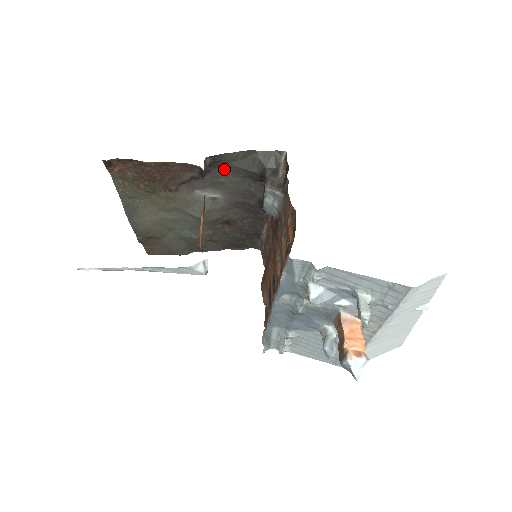
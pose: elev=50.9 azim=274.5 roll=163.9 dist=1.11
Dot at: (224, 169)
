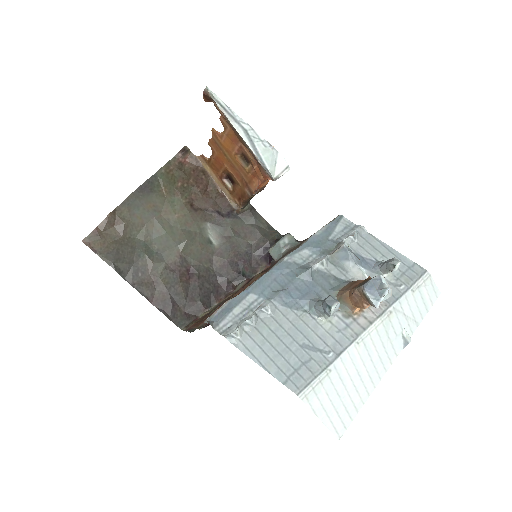
Dot at: (244, 226)
